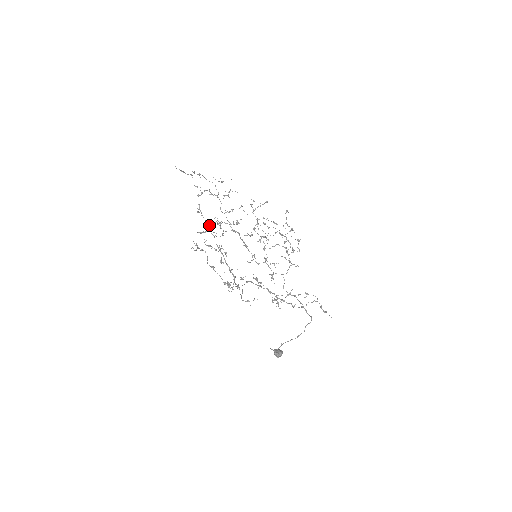
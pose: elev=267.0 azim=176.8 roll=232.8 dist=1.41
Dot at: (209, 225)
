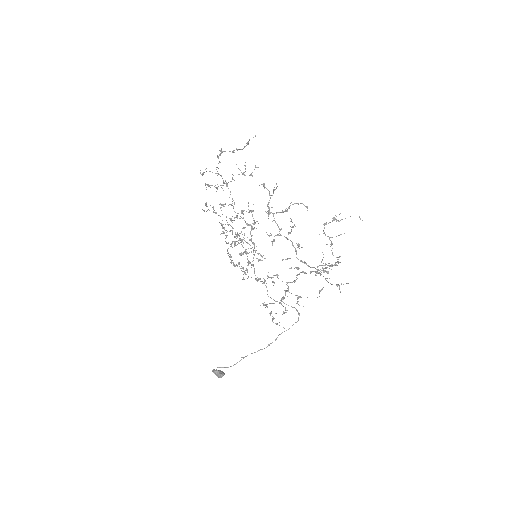
Dot at: occluded
